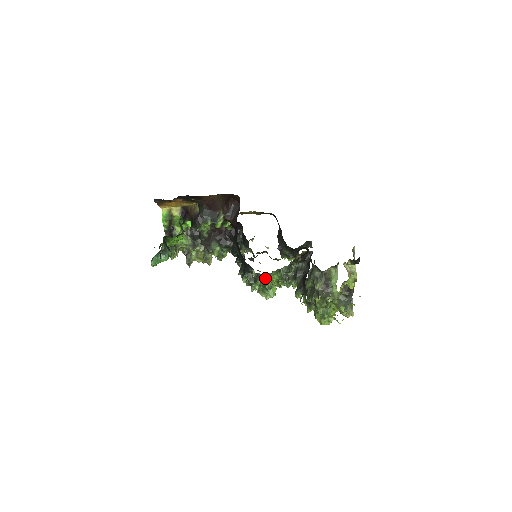
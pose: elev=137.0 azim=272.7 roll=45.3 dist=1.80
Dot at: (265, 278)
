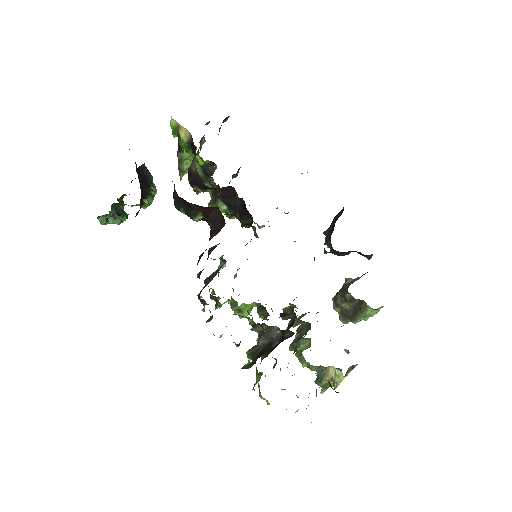
Dot at: (231, 306)
